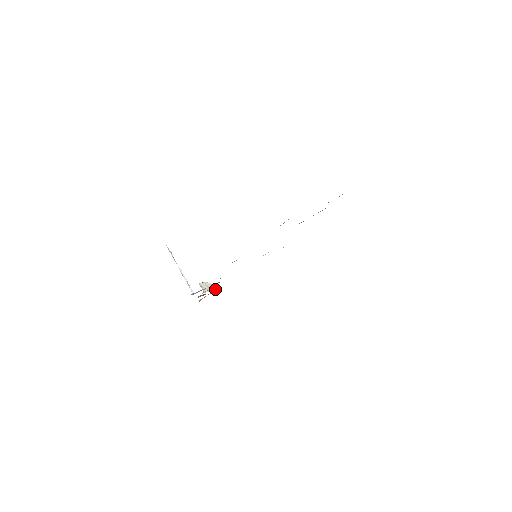
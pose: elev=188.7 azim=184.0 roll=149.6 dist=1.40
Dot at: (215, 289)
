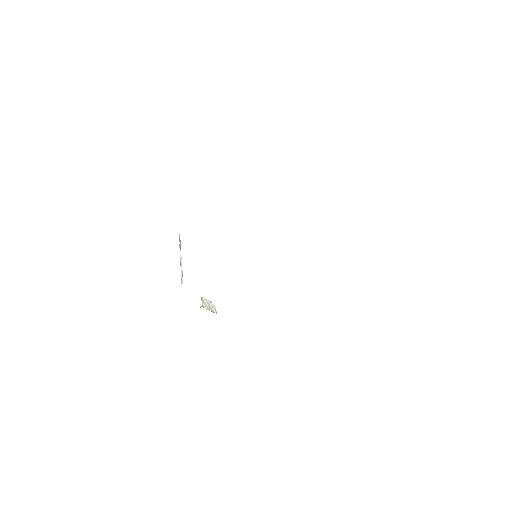
Dot at: occluded
